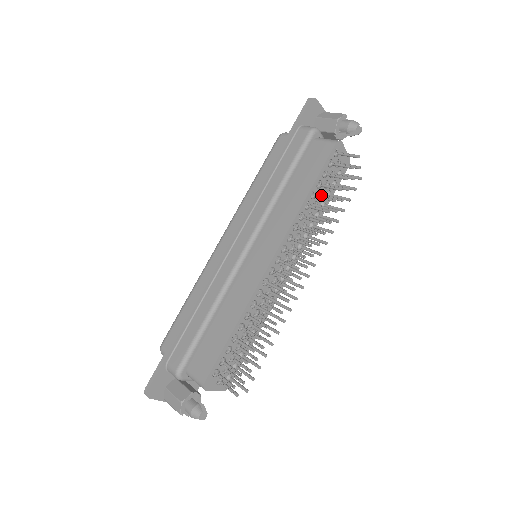
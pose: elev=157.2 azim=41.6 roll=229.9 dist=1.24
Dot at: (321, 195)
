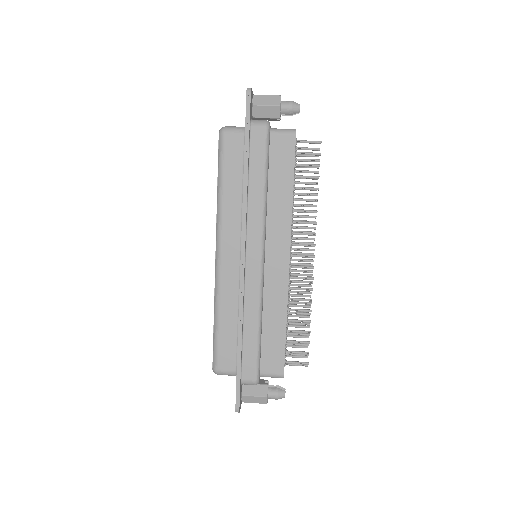
Dot at: occluded
